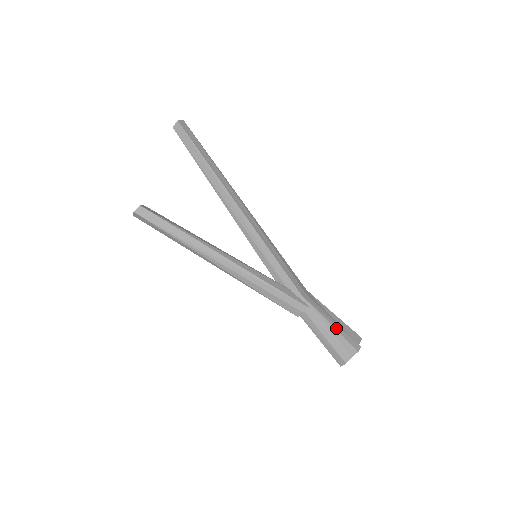
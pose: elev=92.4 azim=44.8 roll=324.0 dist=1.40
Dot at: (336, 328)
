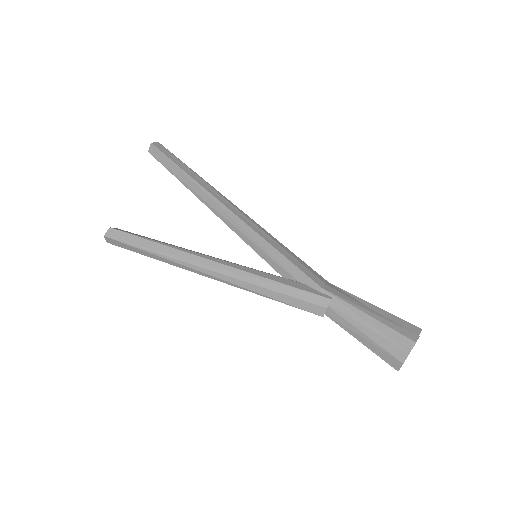
Dot at: (376, 318)
